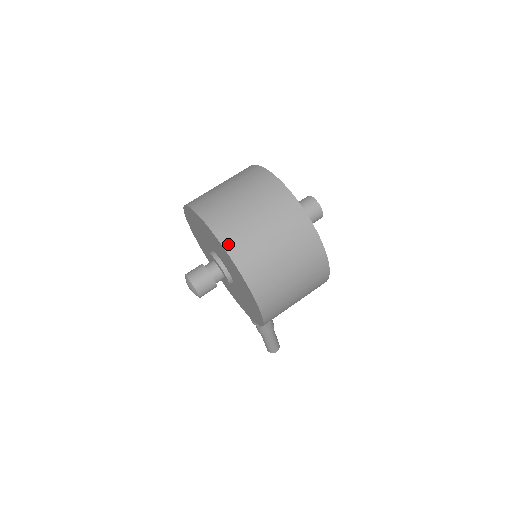
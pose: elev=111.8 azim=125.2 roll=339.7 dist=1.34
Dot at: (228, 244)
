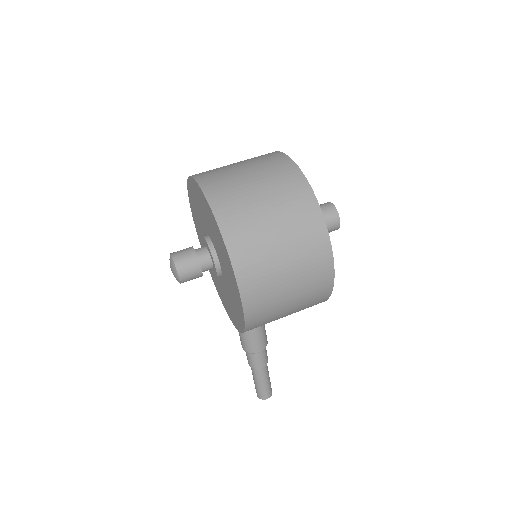
Dot at: (218, 208)
